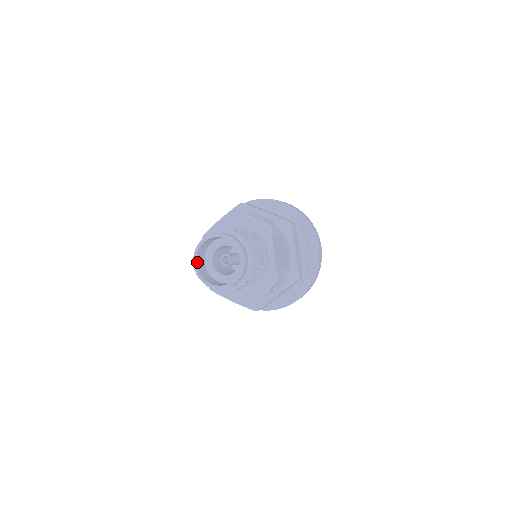
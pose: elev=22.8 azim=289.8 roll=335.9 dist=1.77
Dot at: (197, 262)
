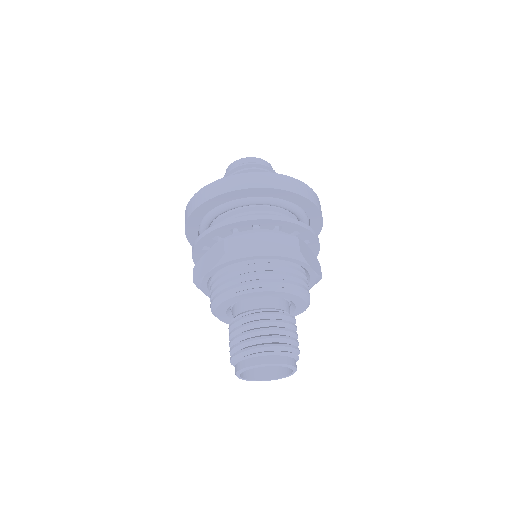
Dot at: (245, 367)
